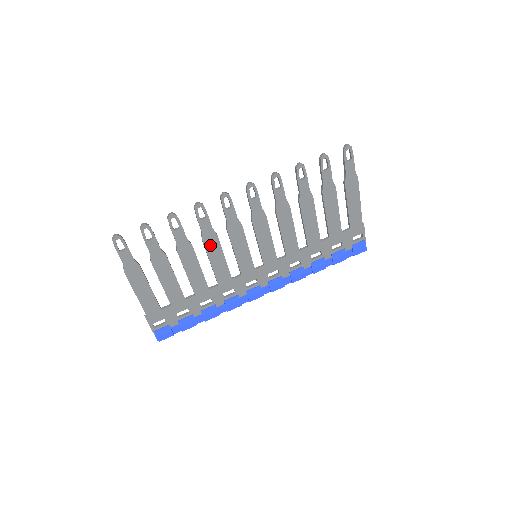
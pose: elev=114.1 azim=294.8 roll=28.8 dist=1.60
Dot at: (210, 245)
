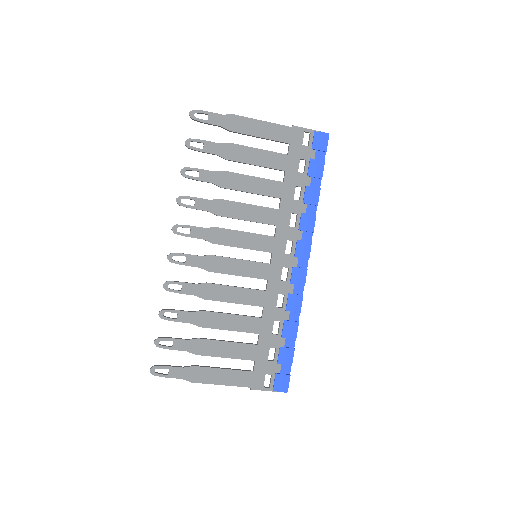
Dot at: (213, 295)
